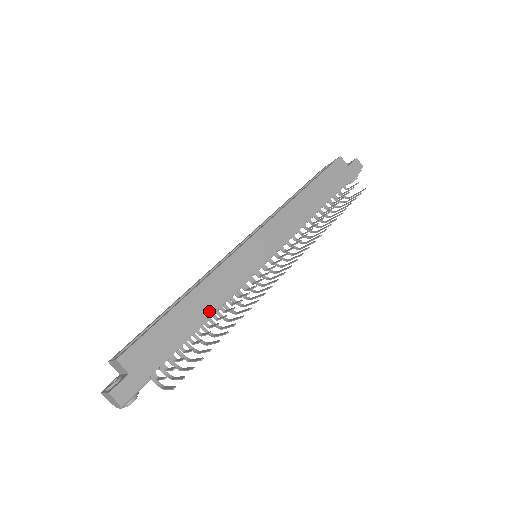
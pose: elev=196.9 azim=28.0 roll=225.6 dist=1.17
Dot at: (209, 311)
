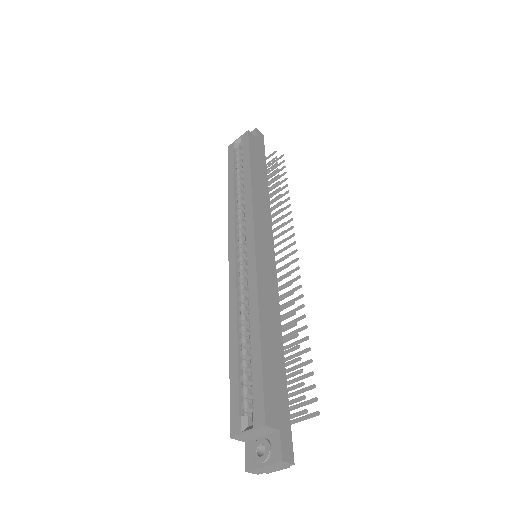
Dot at: (278, 328)
